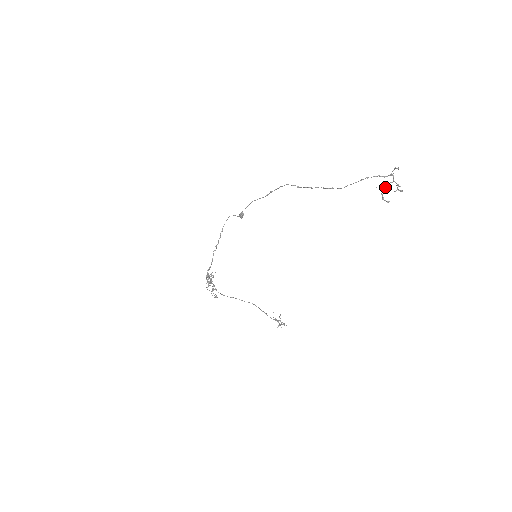
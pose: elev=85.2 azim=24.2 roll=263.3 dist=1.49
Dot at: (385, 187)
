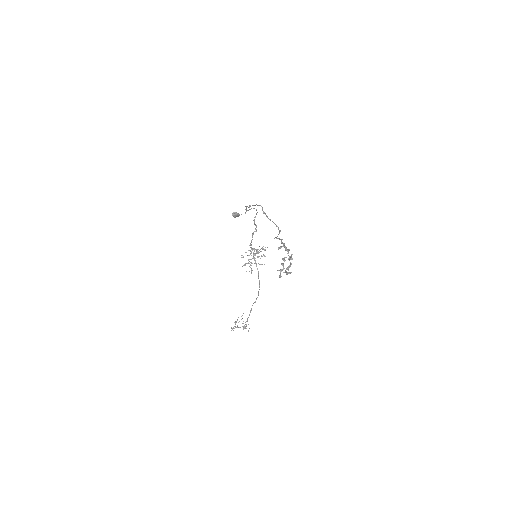
Dot at: (283, 259)
